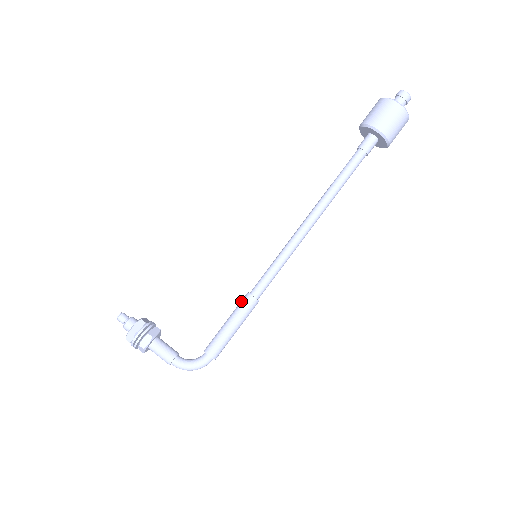
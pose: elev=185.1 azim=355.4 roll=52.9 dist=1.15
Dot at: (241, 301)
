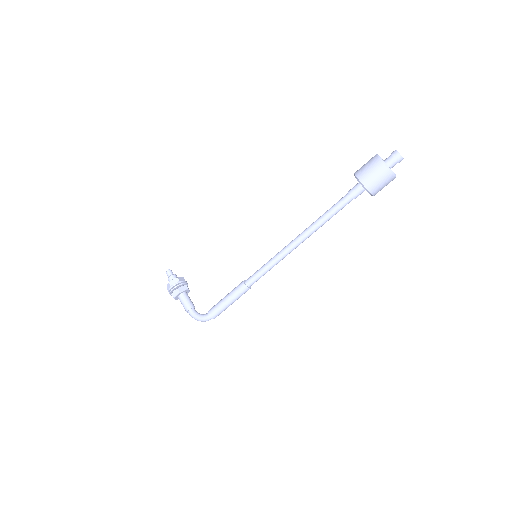
Dot at: (238, 285)
